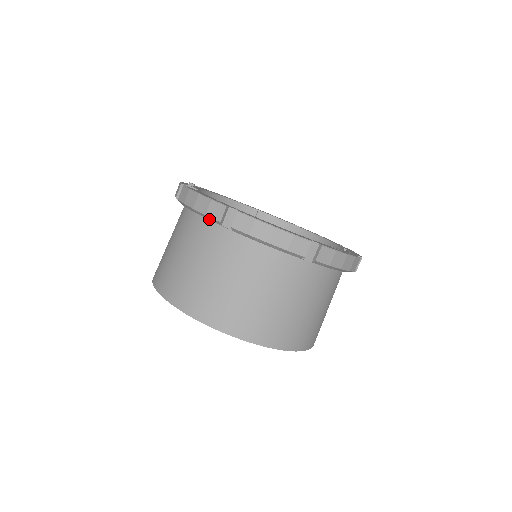
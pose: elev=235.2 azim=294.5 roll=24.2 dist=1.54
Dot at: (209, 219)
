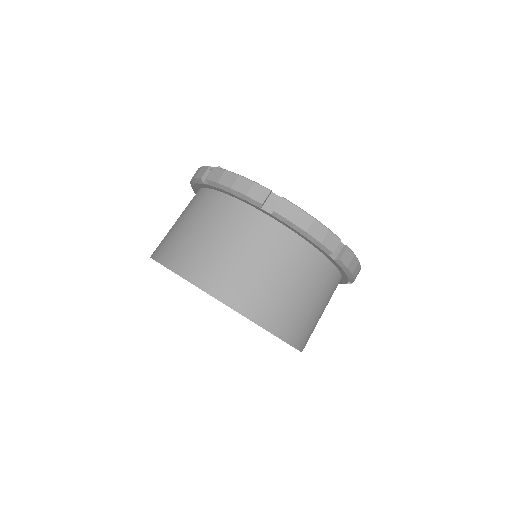
Dot at: (248, 200)
